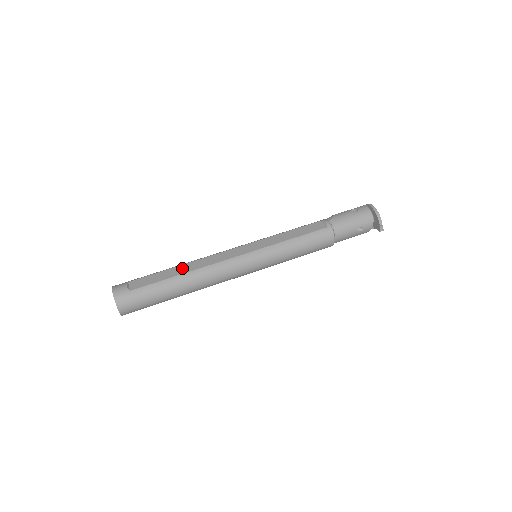
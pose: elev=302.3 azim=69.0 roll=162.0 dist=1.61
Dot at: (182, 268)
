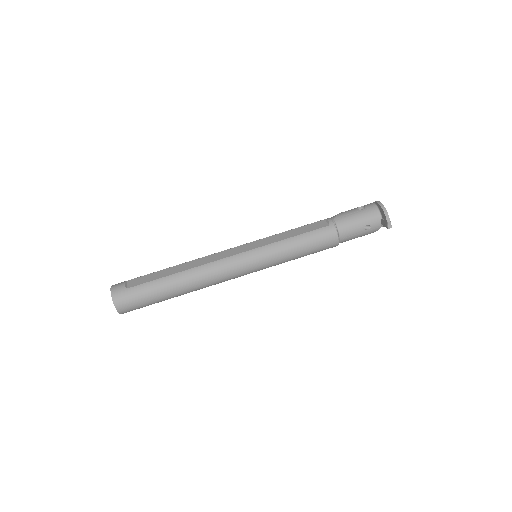
Dot at: (179, 267)
